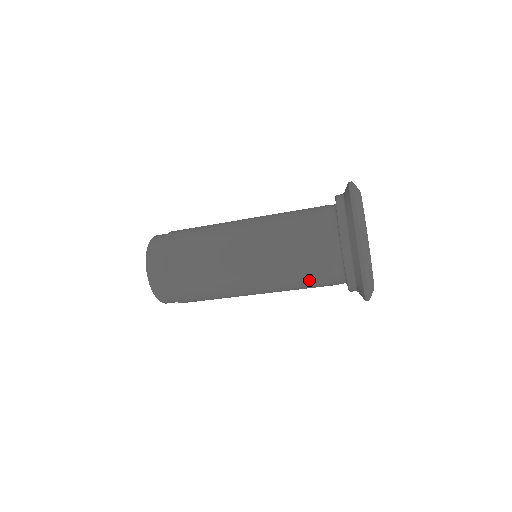
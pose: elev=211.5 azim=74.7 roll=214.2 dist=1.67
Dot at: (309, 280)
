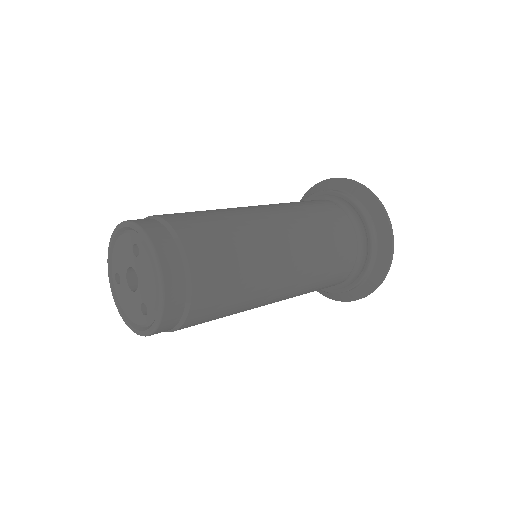
Dot at: occluded
